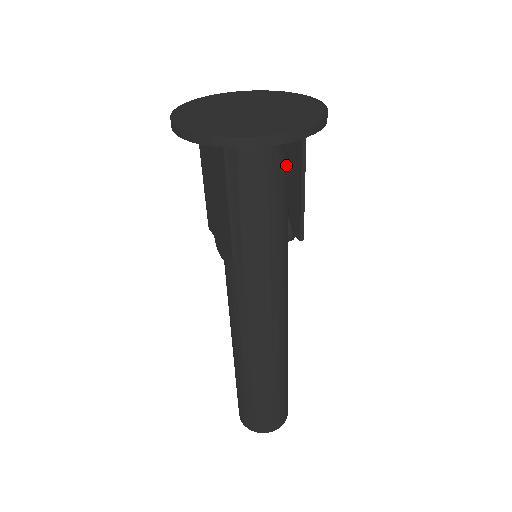
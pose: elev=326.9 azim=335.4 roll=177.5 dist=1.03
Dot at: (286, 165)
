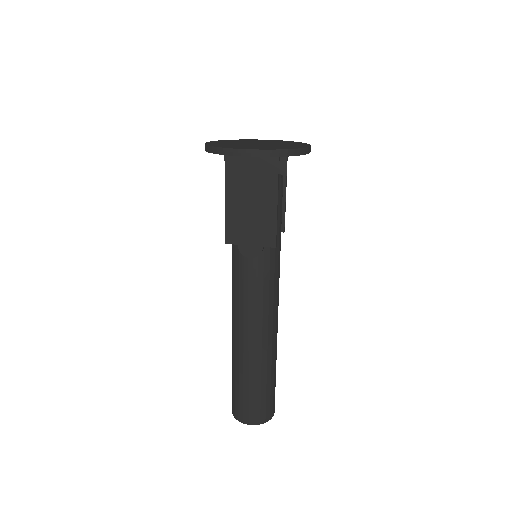
Dot at: occluded
